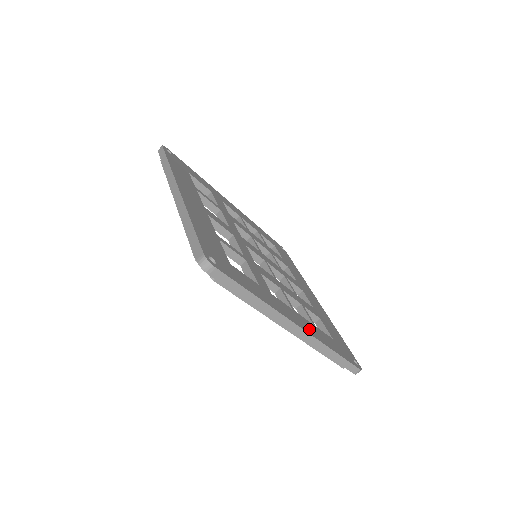
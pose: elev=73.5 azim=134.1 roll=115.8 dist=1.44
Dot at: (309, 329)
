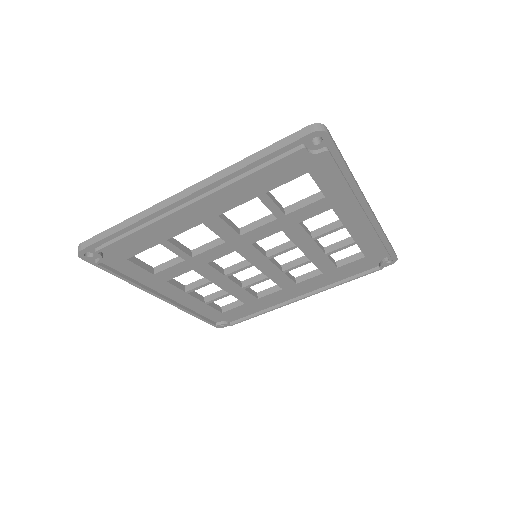
Dot at: occluded
